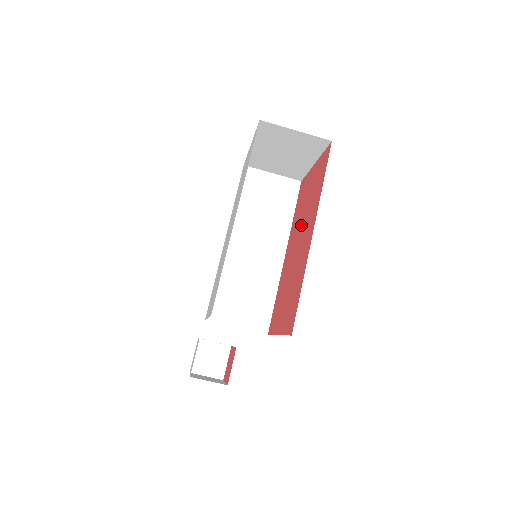
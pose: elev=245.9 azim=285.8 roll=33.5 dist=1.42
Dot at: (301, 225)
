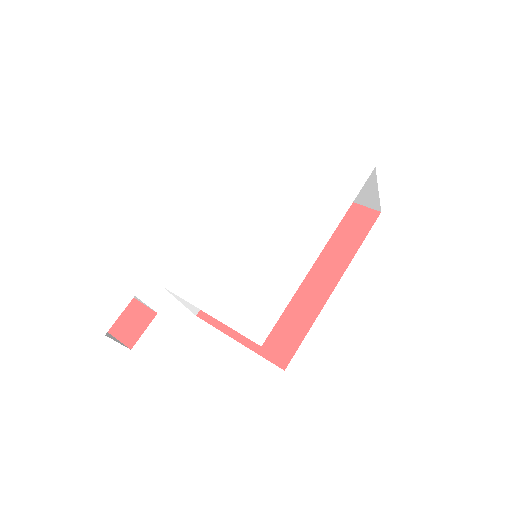
Dot at: occluded
